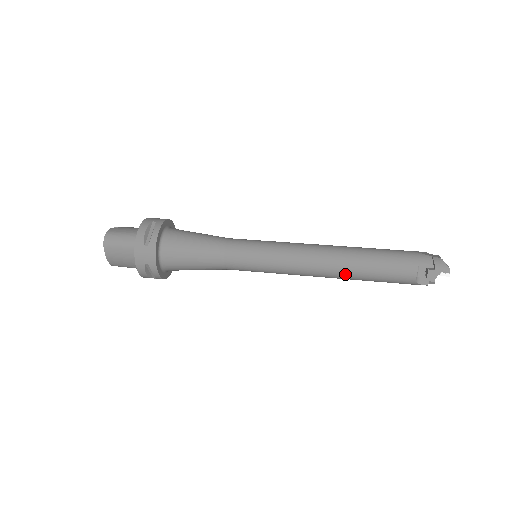
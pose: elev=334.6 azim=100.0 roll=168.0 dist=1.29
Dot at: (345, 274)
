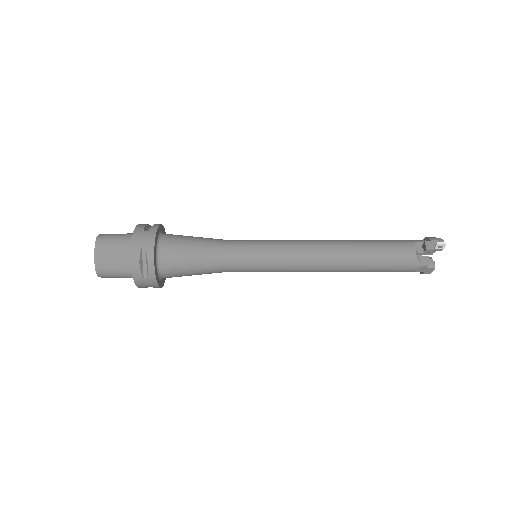
Dot at: (349, 255)
